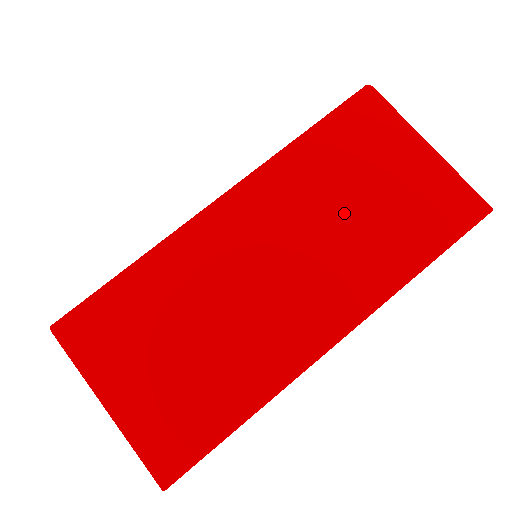
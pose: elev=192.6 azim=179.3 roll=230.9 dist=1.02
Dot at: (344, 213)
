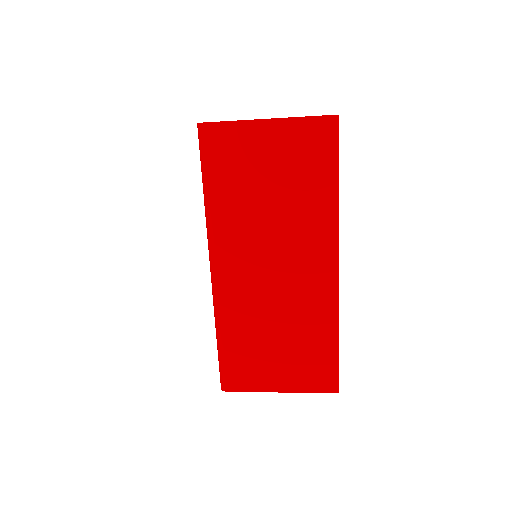
Dot at: (271, 208)
